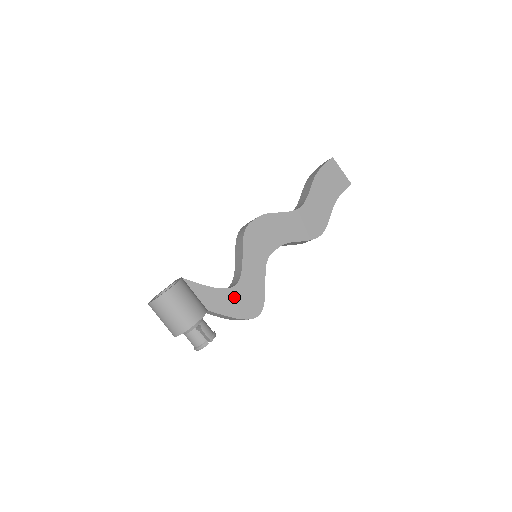
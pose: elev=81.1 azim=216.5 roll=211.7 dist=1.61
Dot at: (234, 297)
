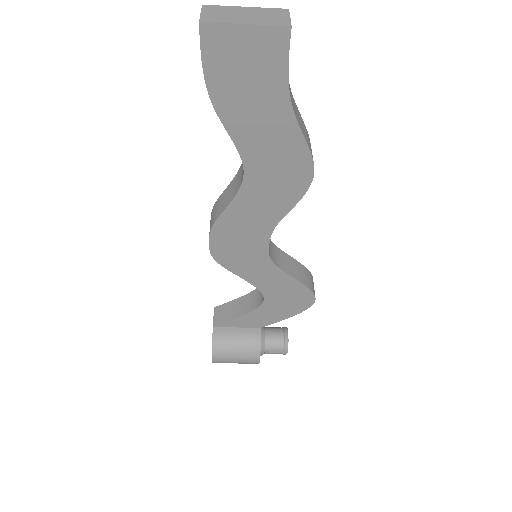
Dot at: (274, 307)
